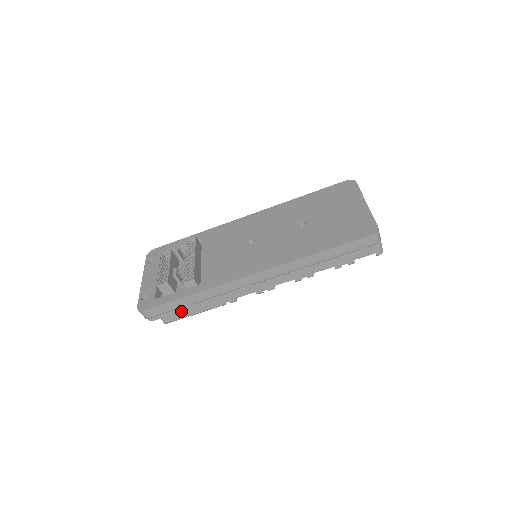
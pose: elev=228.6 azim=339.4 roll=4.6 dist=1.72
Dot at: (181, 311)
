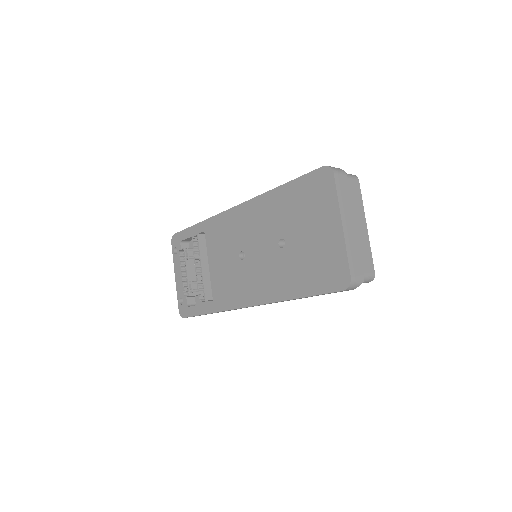
Dot at: occluded
